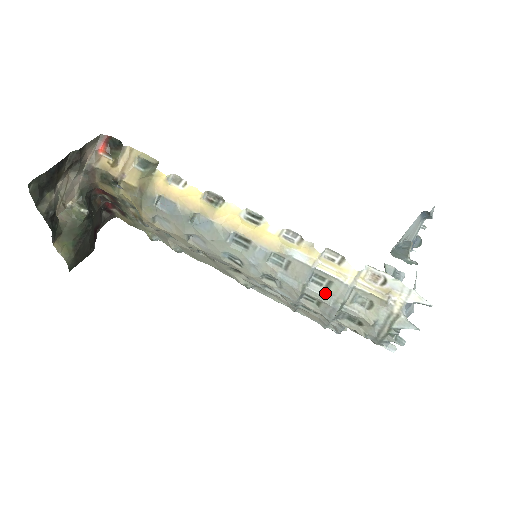
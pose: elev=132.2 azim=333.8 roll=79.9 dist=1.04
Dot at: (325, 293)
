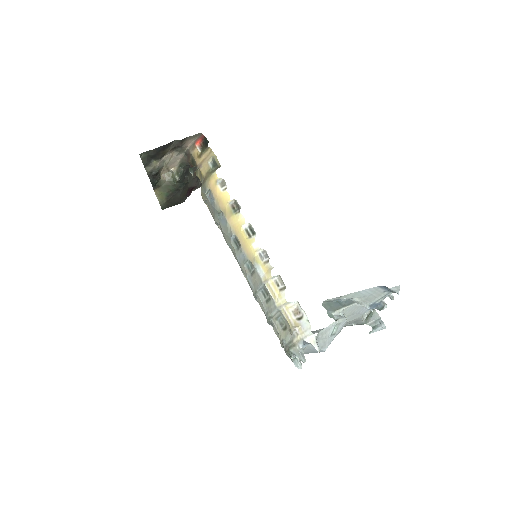
Dot at: (265, 304)
